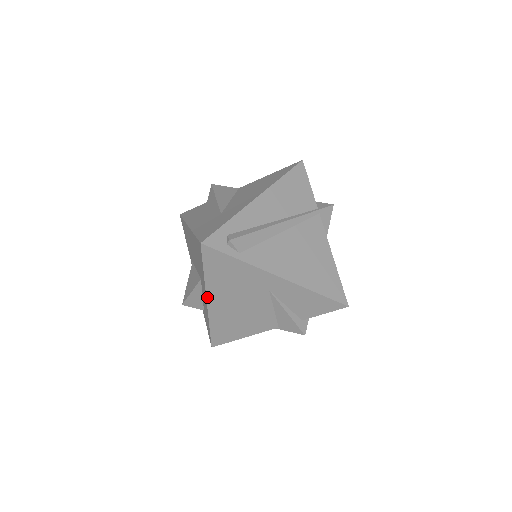
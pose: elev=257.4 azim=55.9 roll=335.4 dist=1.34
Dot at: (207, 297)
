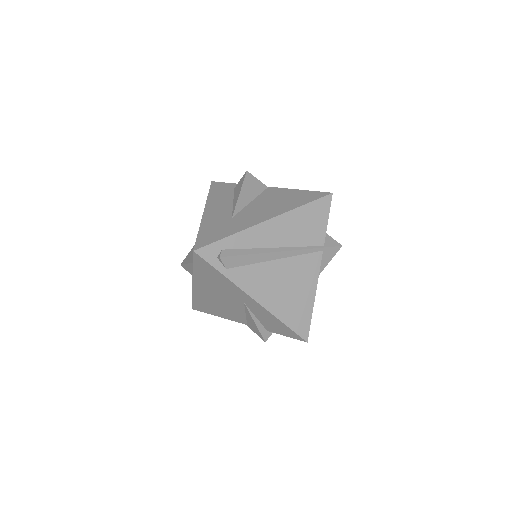
Dot at: (193, 281)
